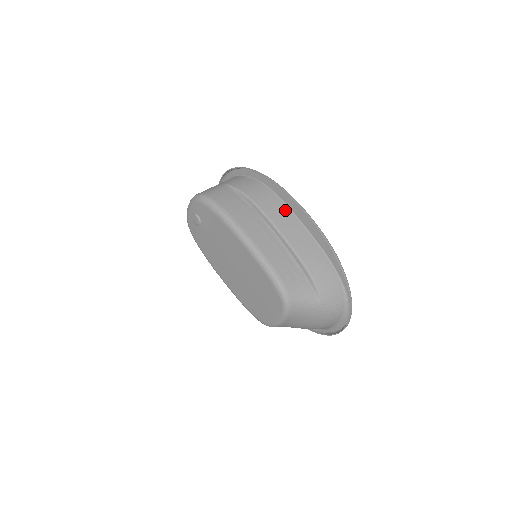
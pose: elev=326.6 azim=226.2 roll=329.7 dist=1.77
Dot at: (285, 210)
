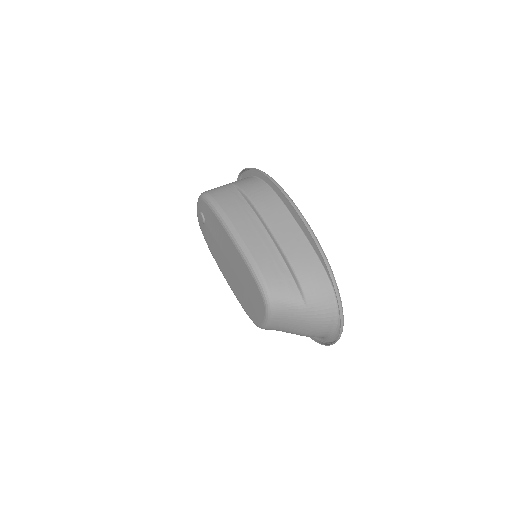
Dot at: (281, 208)
